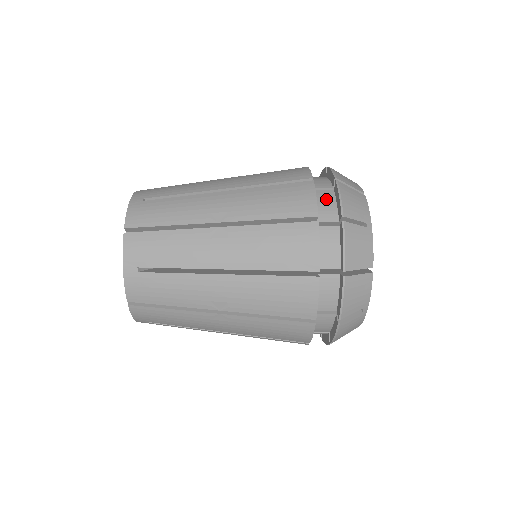
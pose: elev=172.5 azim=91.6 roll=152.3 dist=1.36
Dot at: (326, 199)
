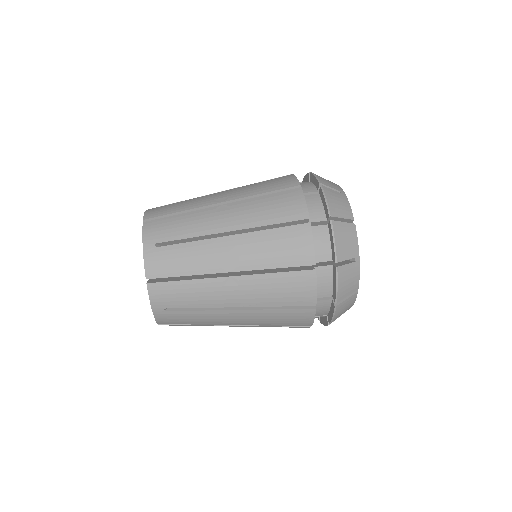
Dot at: (323, 308)
